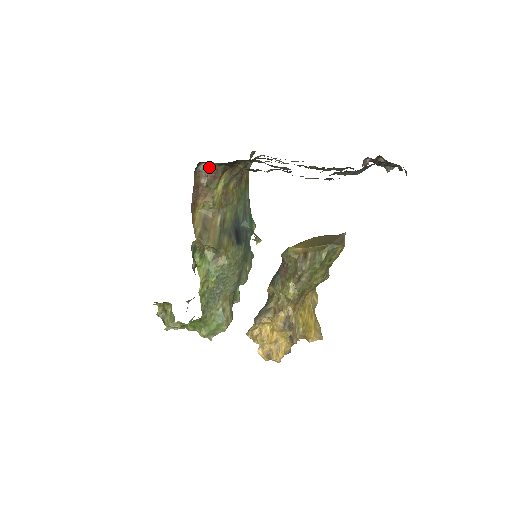
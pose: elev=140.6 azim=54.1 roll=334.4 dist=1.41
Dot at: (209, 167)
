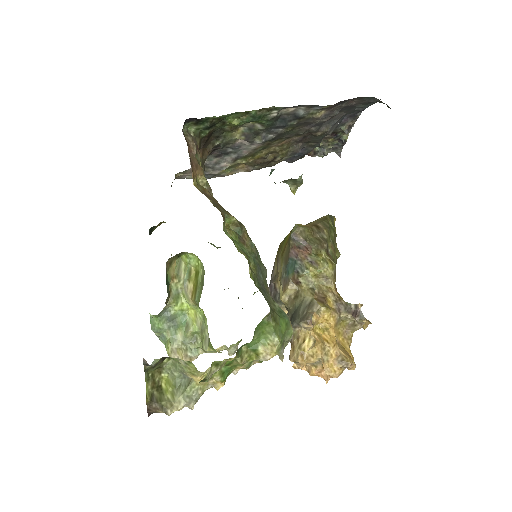
Dot at: (190, 134)
